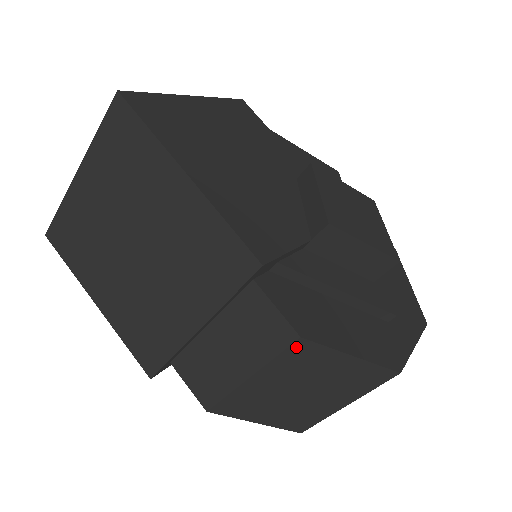
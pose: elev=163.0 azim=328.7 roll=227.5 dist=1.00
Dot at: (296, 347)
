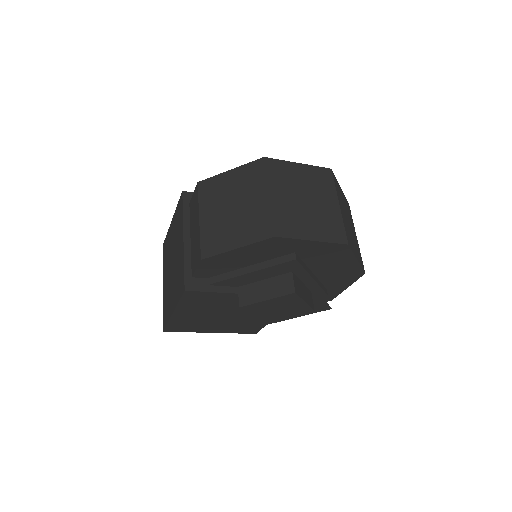
Dot at: (201, 188)
